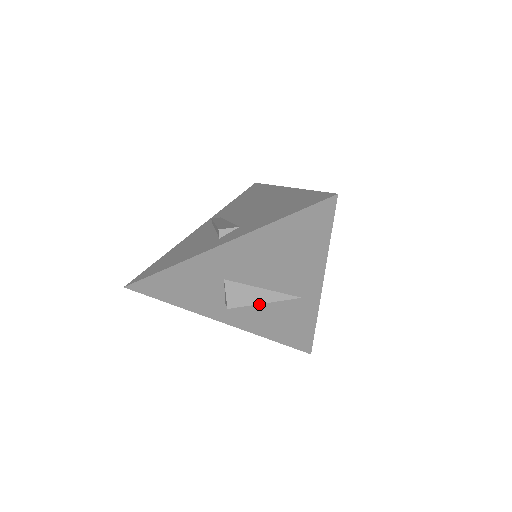
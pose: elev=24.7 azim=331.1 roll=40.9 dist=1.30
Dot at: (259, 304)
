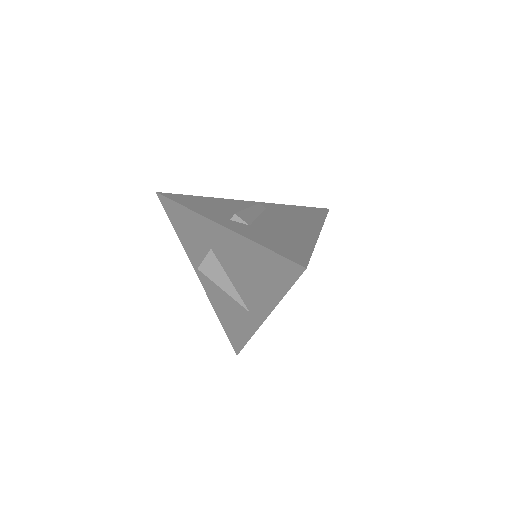
Dot at: occluded
